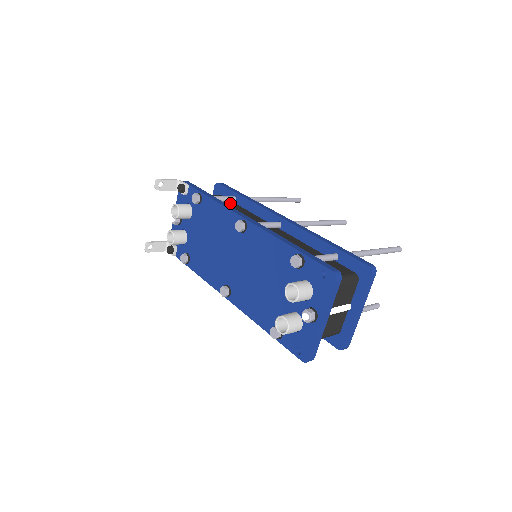
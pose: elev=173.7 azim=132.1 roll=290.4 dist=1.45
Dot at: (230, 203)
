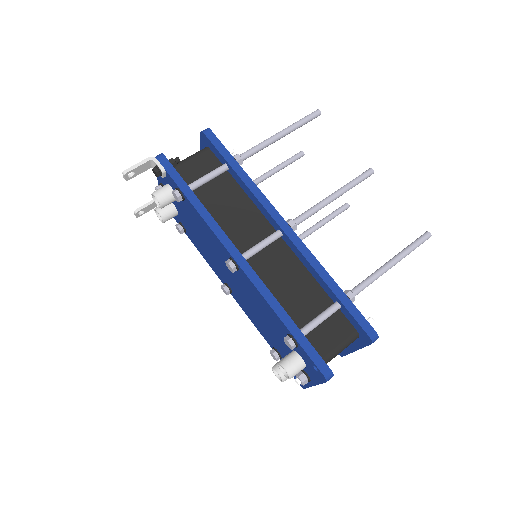
Dot at: (222, 176)
